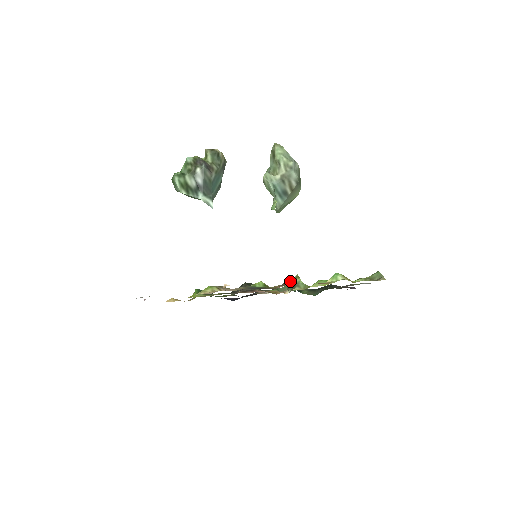
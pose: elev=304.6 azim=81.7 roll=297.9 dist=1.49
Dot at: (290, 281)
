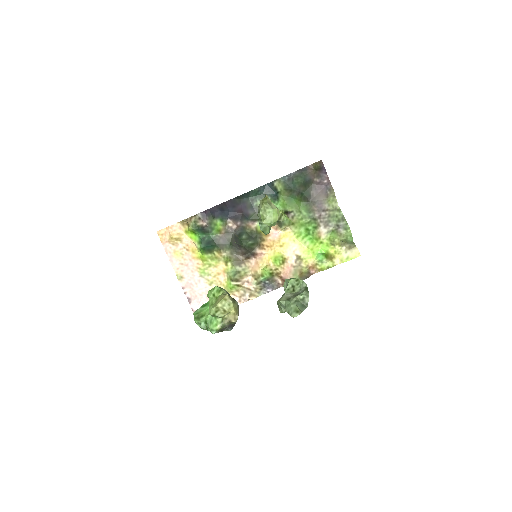
Dot at: occluded
